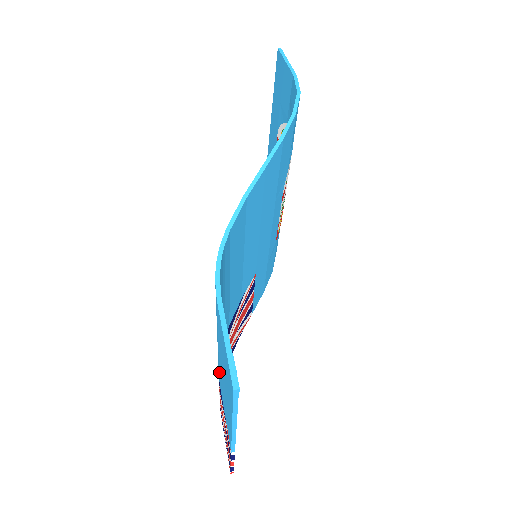
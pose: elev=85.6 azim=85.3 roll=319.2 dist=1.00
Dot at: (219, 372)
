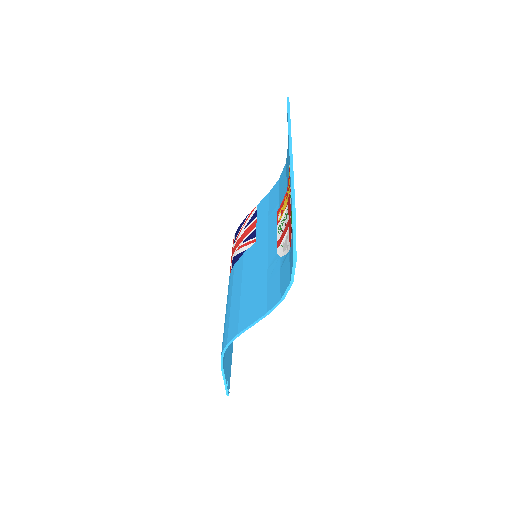
Dot at: occluded
